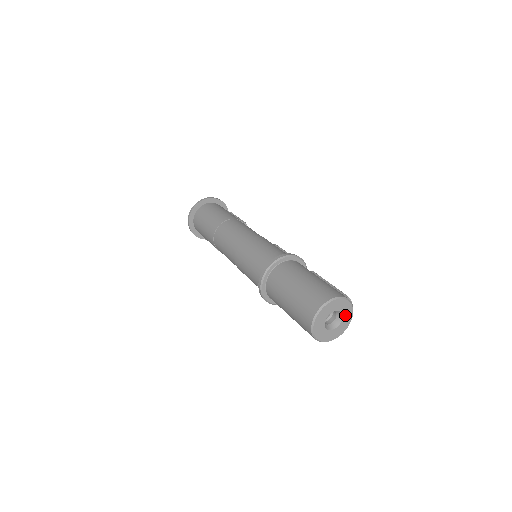
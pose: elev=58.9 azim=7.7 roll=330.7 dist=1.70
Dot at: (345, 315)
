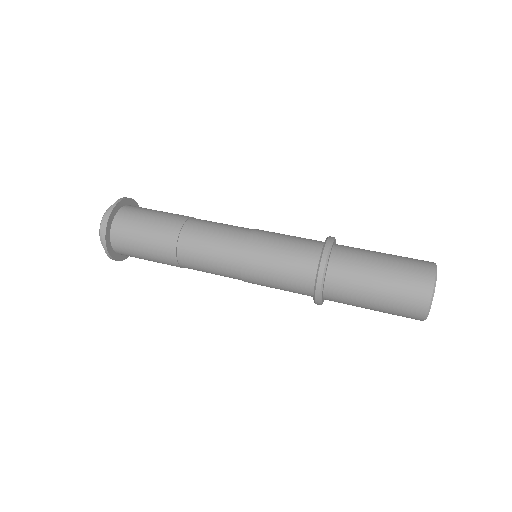
Dot at: occluded
